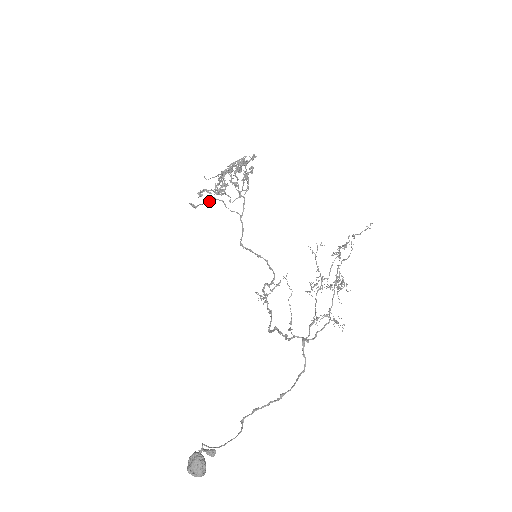
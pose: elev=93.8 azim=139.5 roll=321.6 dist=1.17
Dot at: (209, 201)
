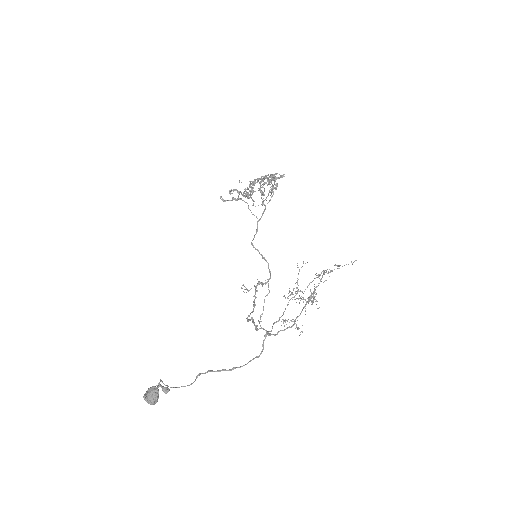
Dot at: (236, 200)
